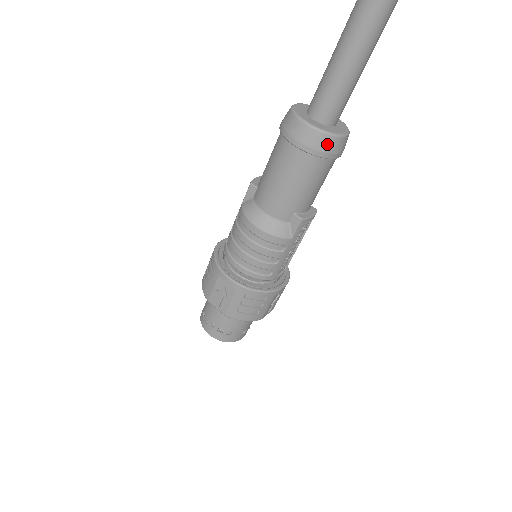
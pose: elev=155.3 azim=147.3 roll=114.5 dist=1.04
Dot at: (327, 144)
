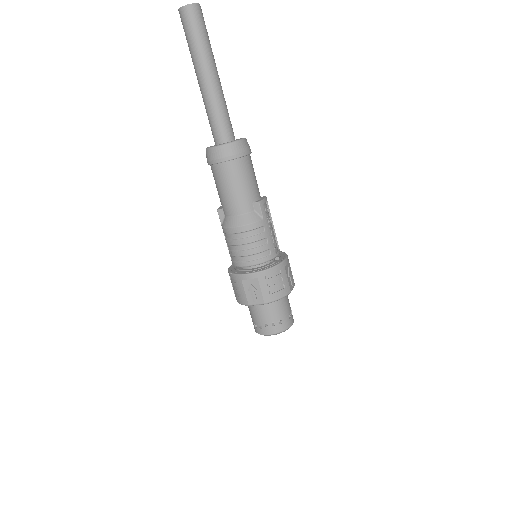
Dot at: (237, 148)
